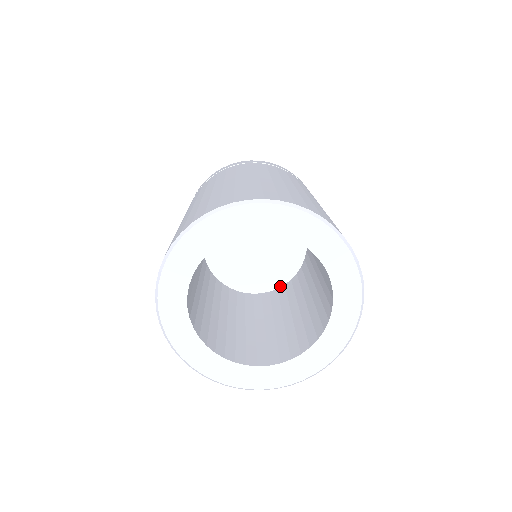
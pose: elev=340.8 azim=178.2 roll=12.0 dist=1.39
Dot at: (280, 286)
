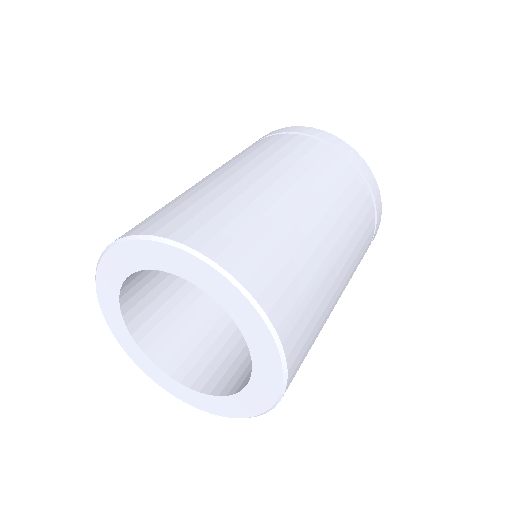
Dot at: occluded
